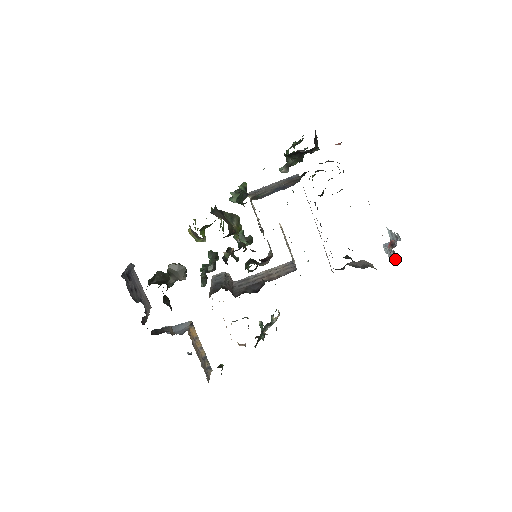
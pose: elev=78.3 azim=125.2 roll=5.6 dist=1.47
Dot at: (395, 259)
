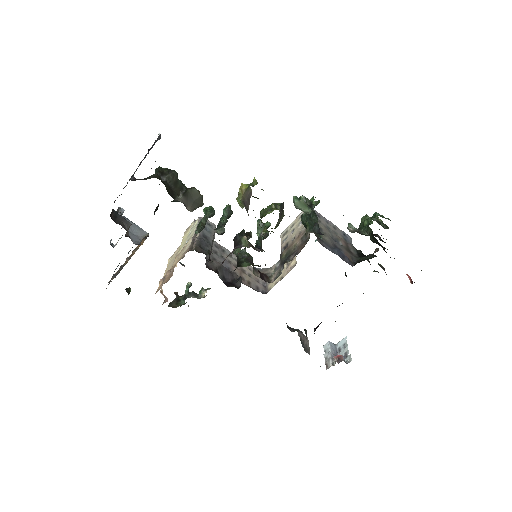
Dot at: (328, 367)
